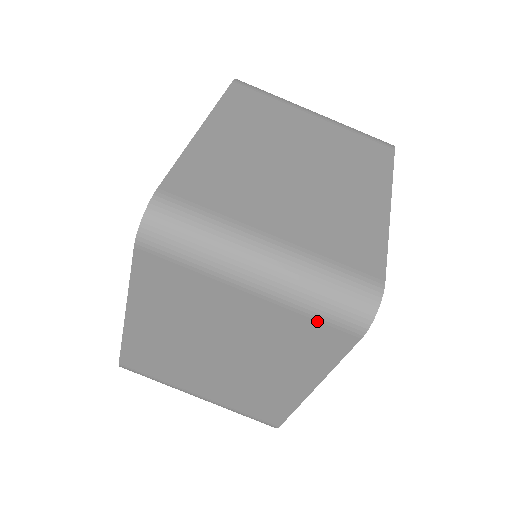
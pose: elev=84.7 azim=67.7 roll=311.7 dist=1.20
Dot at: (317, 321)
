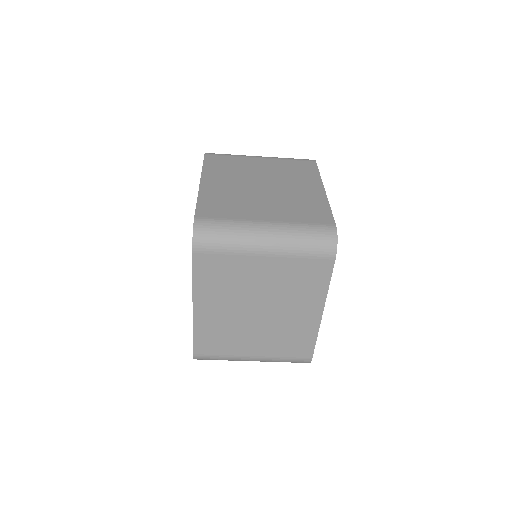
Dot at: (308, 259)
